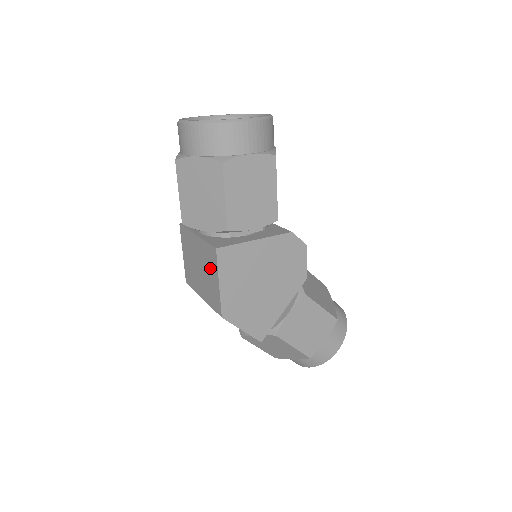
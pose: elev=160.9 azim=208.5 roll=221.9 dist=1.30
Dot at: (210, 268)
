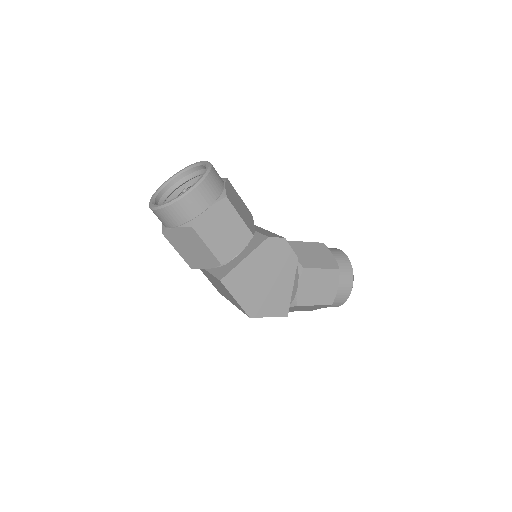
Dot at: (225, 290)
